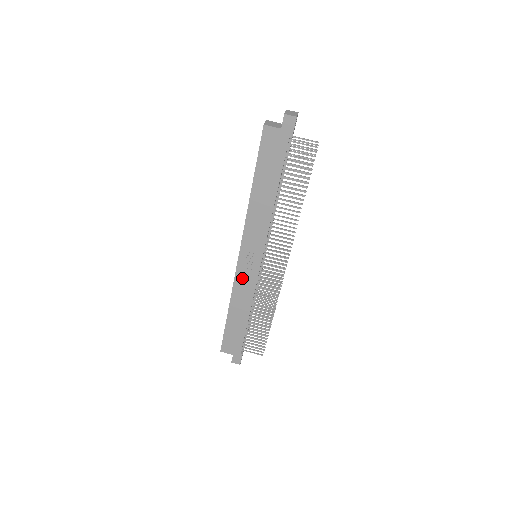
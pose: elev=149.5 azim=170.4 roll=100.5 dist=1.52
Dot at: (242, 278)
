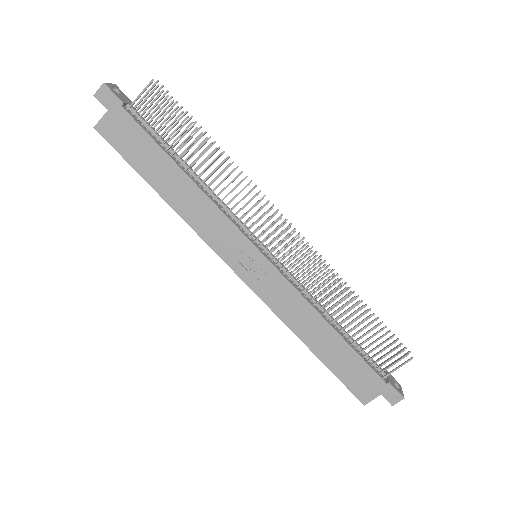
Dot at: (270, 294)
